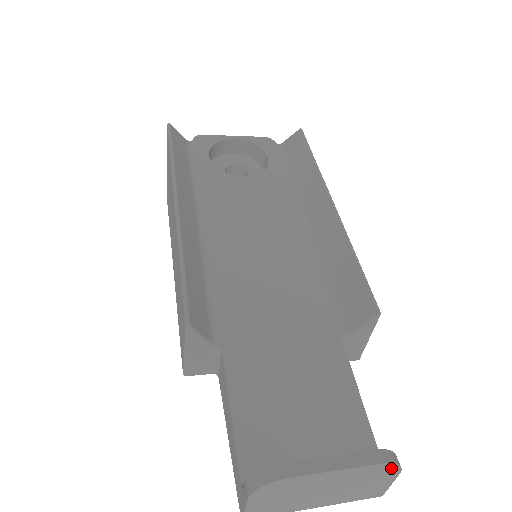
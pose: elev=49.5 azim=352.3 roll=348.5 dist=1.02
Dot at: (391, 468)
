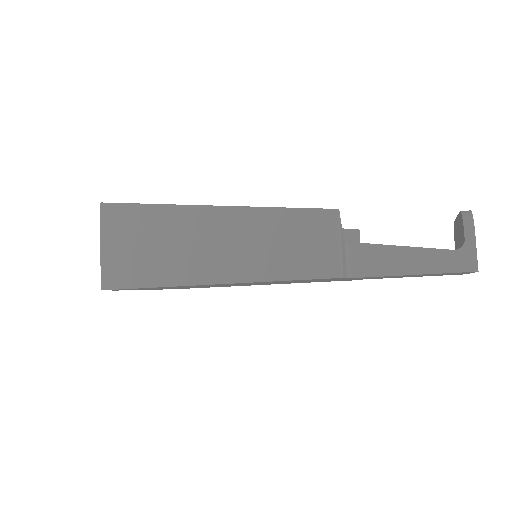
Dot at: occluded
